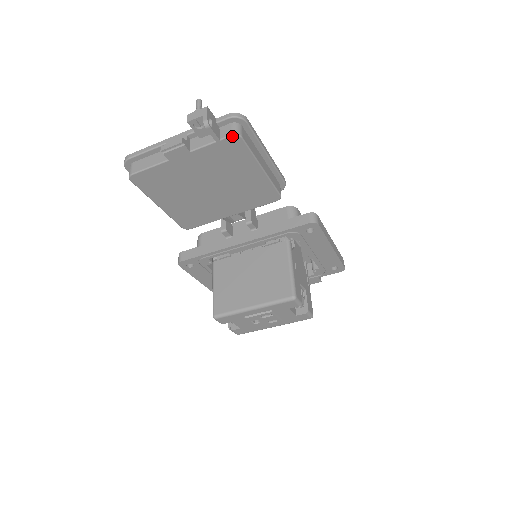
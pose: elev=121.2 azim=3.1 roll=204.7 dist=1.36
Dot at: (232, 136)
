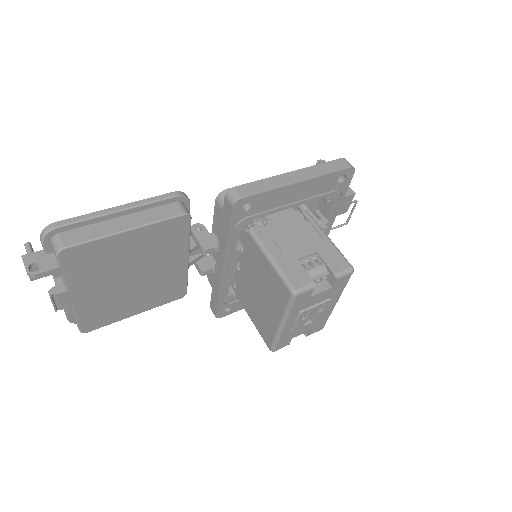
Dot at: (58, 257)
